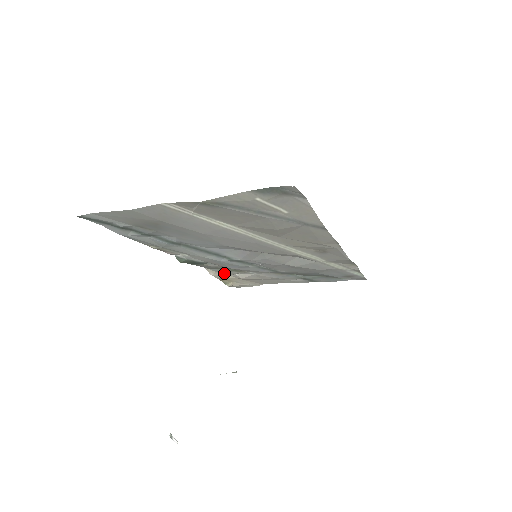
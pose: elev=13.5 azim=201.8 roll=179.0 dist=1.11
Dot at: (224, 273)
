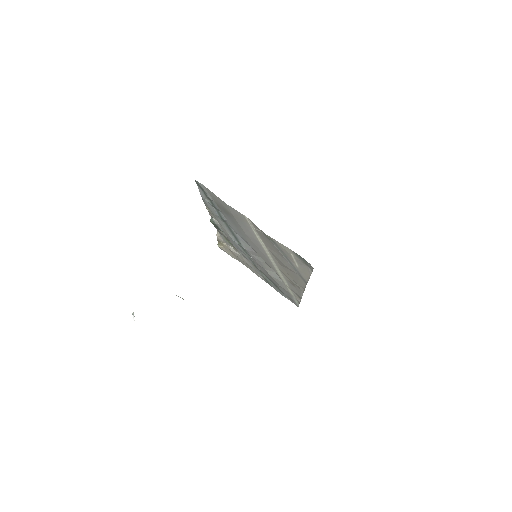
Dot at: (225, 240)
